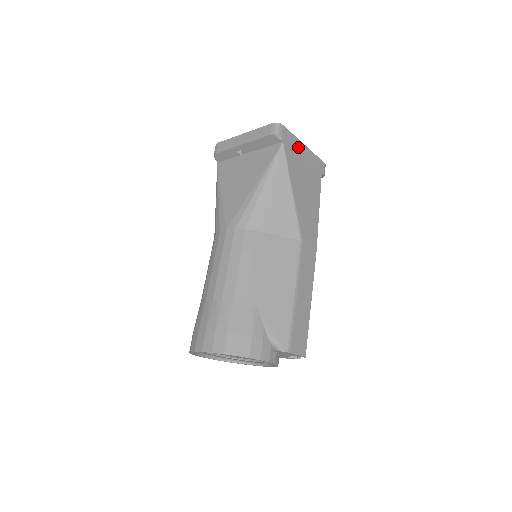
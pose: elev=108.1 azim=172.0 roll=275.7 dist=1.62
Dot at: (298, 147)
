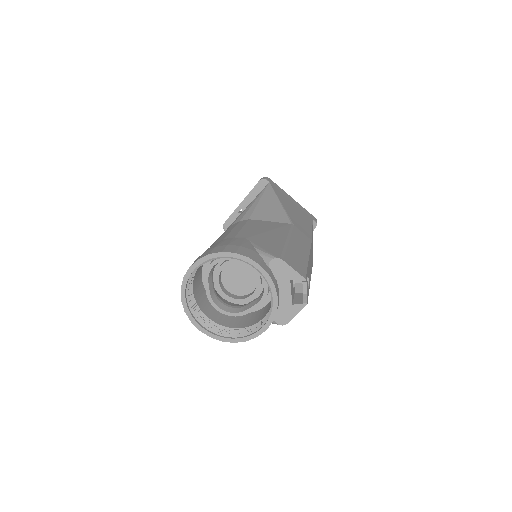
Dot at: (285, 194)
